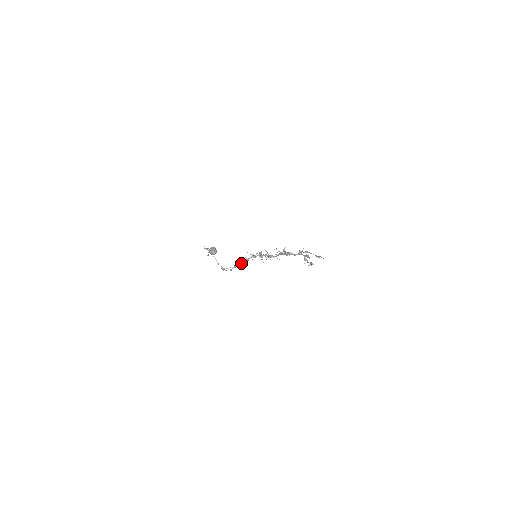
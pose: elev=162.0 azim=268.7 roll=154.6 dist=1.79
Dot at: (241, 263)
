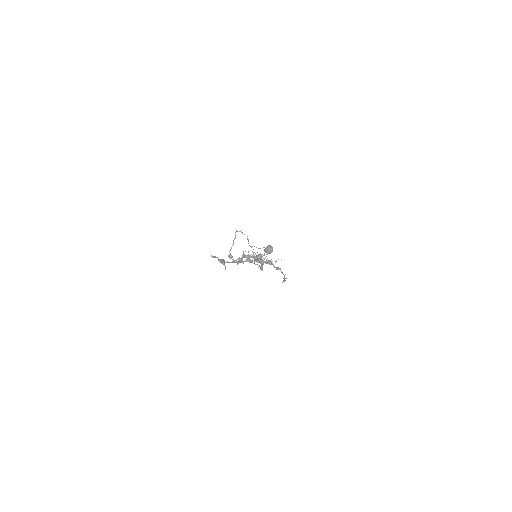
Dot at: occluded
